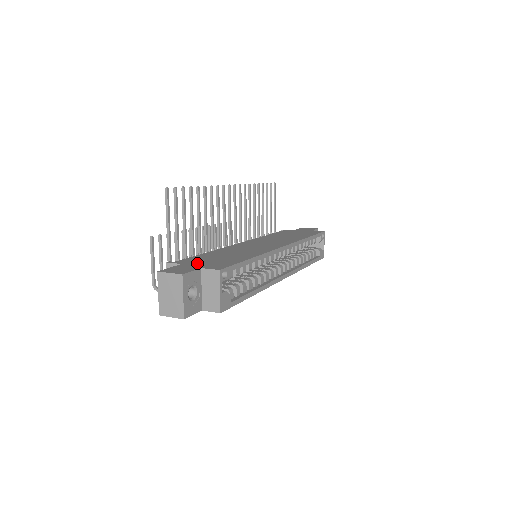
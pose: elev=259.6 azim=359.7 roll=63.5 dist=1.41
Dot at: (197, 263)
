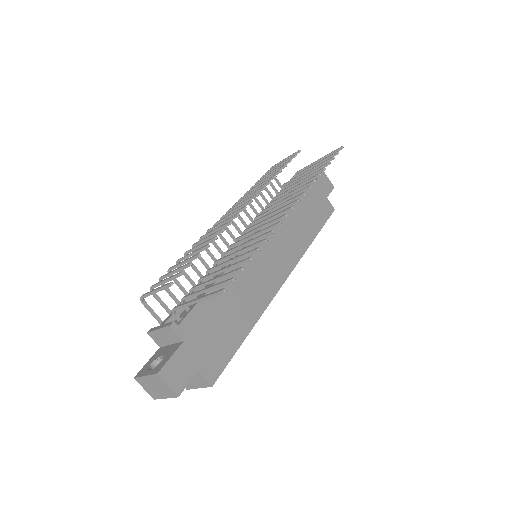
Dot at: (198, 344)
